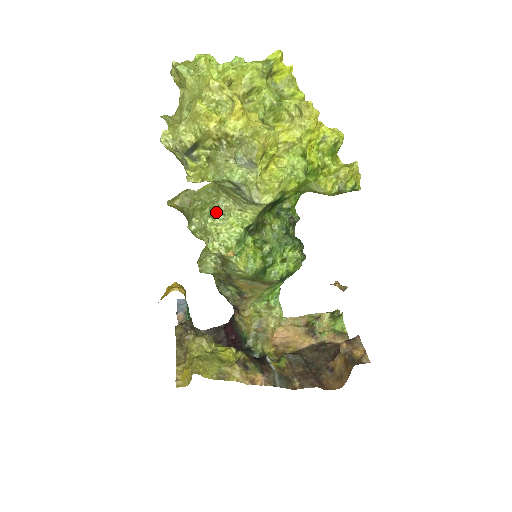
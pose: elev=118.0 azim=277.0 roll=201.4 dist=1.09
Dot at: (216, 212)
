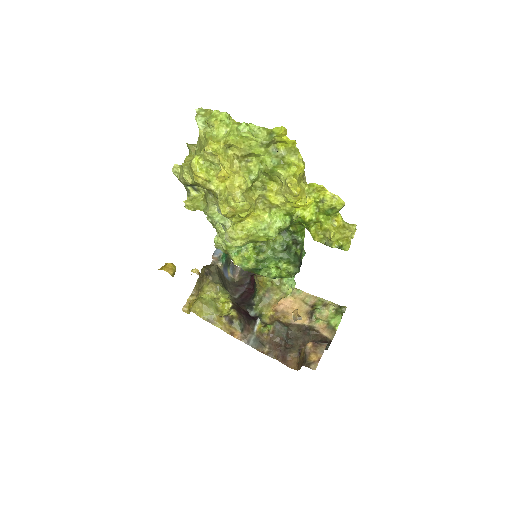
Dot at: occluded
